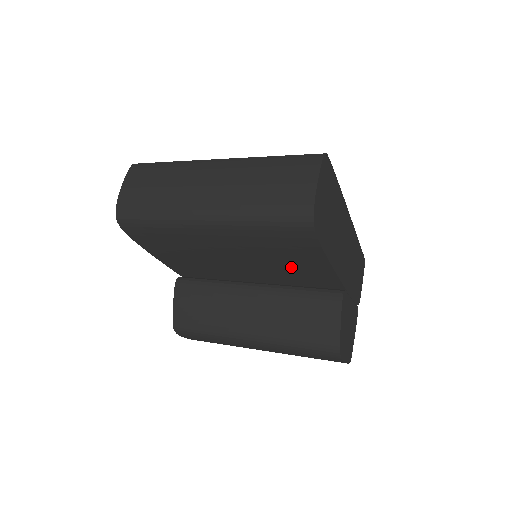
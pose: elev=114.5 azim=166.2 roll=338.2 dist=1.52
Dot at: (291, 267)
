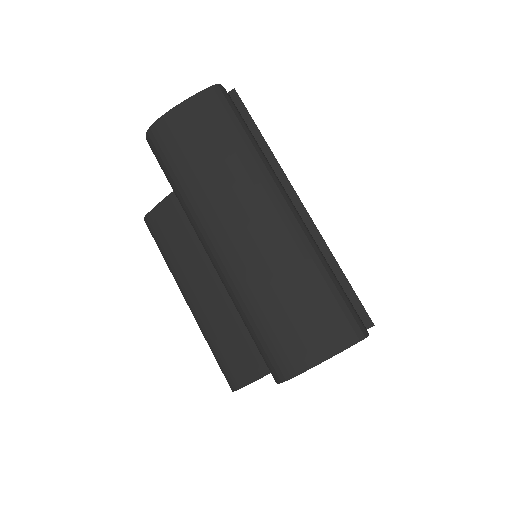
Dot at: occluded
